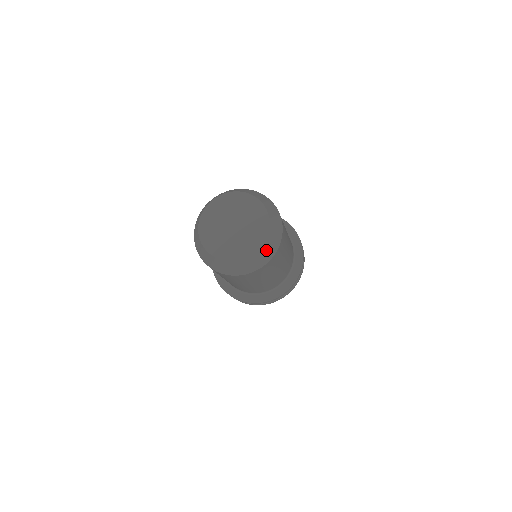
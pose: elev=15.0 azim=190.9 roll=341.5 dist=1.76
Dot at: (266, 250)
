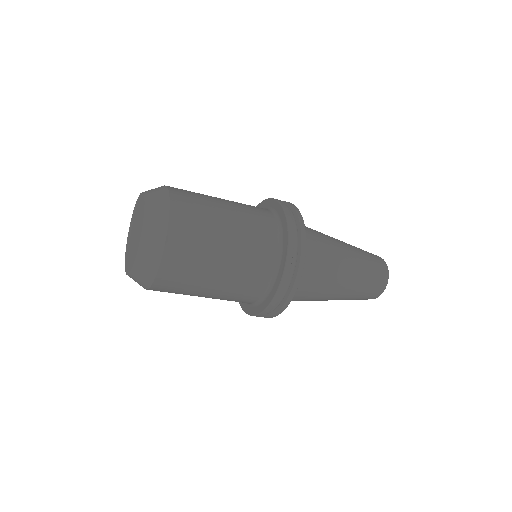
Dot at: (154, 209)
